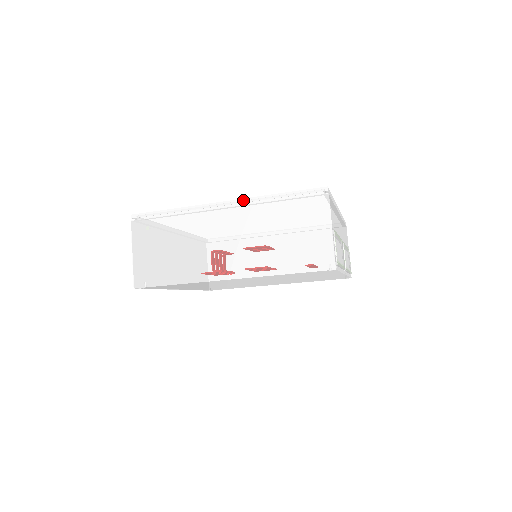
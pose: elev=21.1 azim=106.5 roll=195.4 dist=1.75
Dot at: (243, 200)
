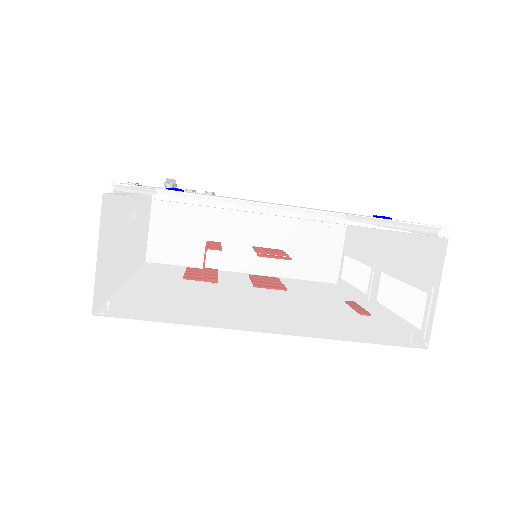
Dot at: (318, 213)
